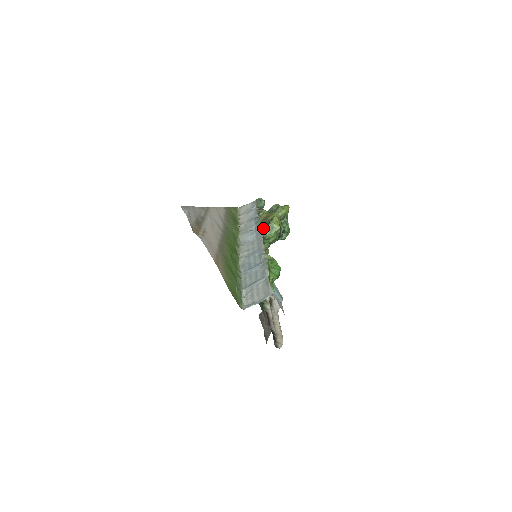
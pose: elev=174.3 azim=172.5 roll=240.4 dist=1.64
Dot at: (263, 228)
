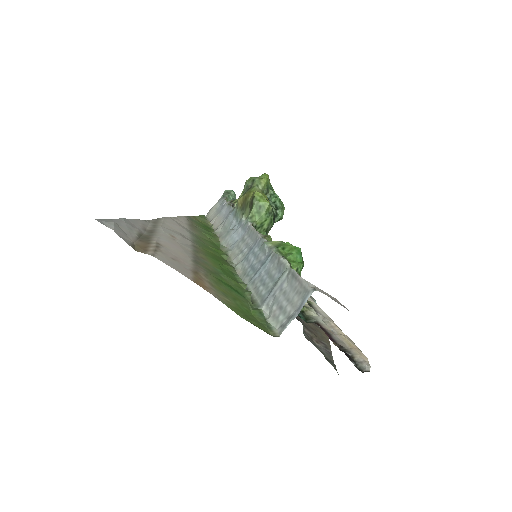
Dot at: (247, 216)
